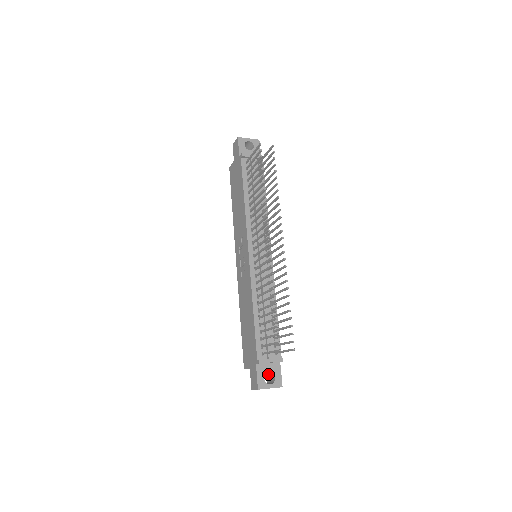
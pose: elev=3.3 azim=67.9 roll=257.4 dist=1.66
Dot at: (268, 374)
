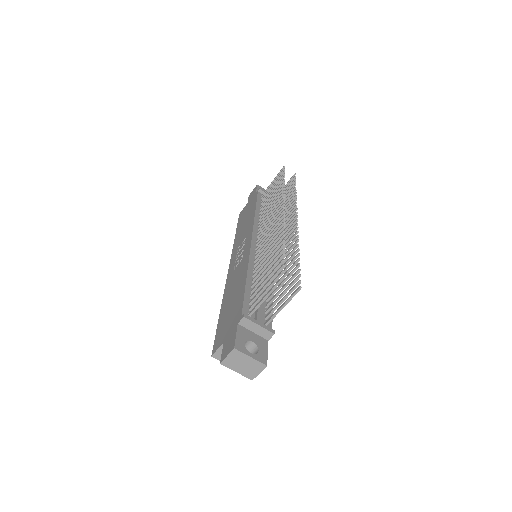
Dot at: occluded
